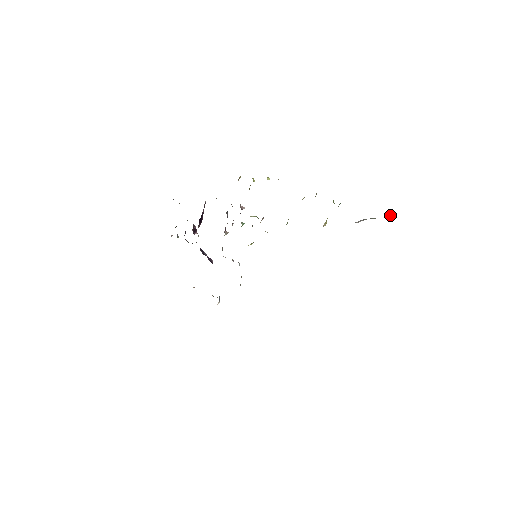
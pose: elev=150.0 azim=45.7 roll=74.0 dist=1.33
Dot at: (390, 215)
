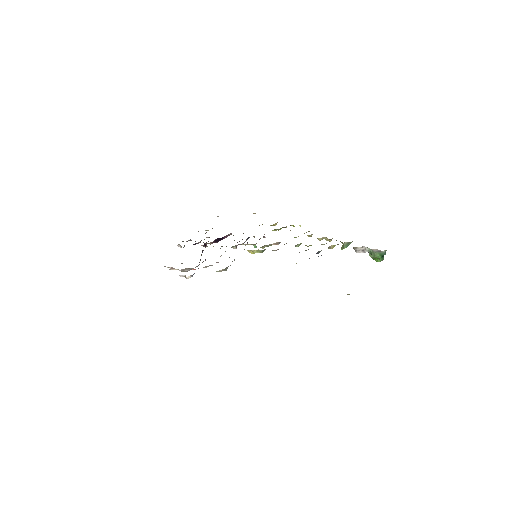
Dot at: (382, 258)
